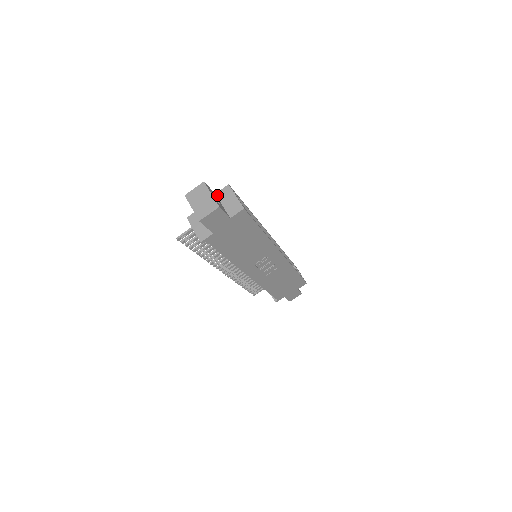
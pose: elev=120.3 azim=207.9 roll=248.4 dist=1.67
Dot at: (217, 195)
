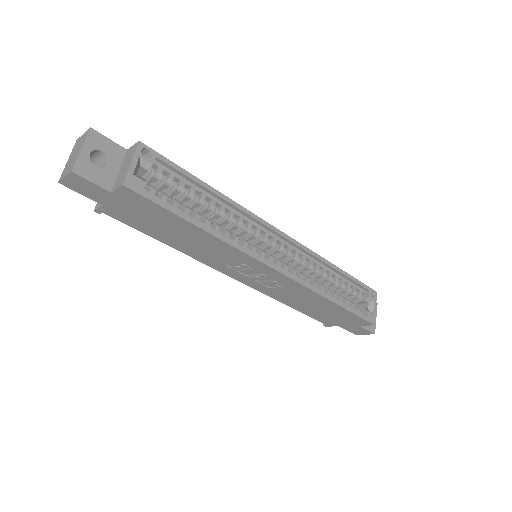
Dot at: (126, 152)
